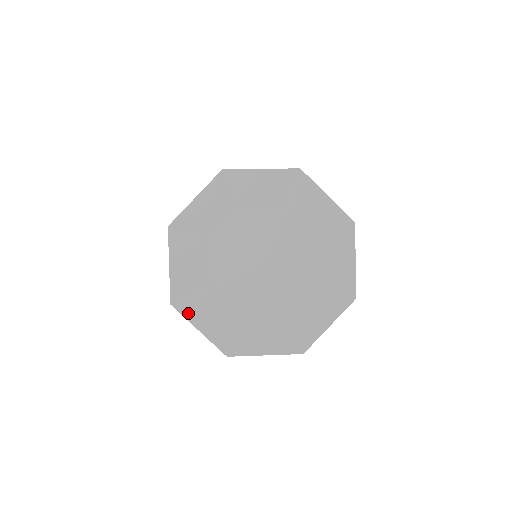
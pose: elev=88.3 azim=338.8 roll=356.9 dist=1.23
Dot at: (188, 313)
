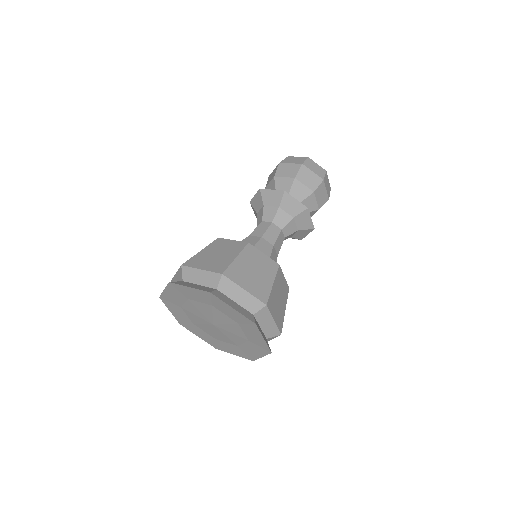
Dot at: (224, 350)
